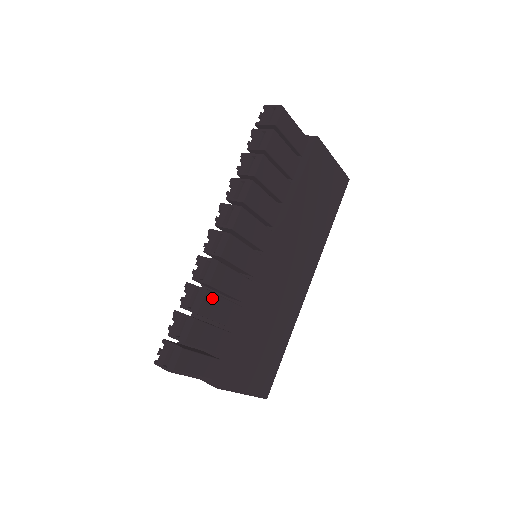
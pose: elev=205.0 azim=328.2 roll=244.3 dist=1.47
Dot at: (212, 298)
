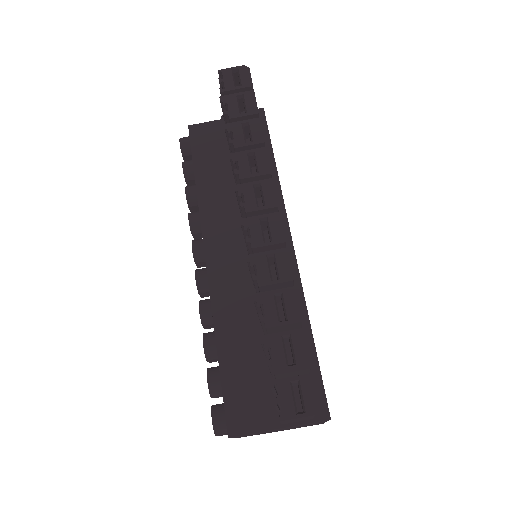
Dot at: occluded
